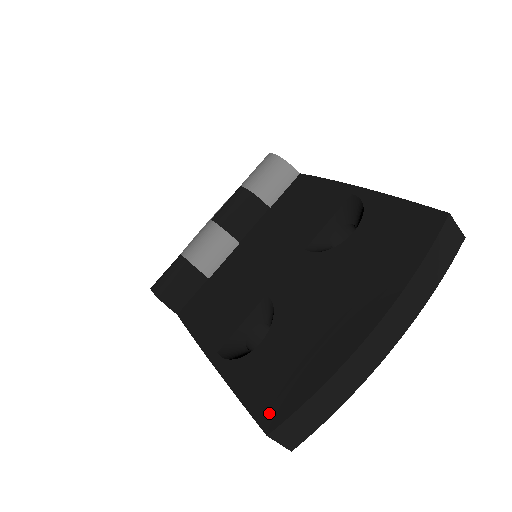
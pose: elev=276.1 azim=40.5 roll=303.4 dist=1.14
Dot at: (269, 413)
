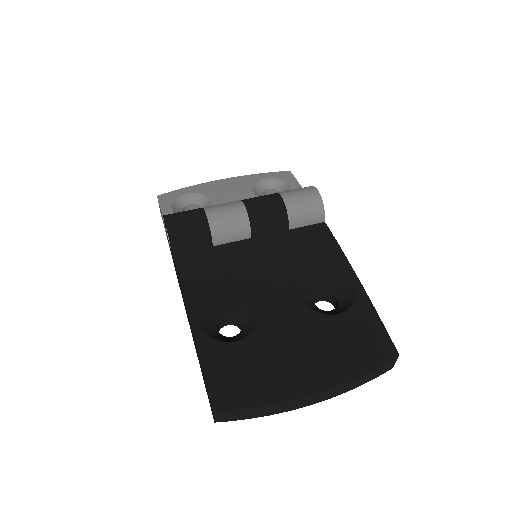
Dot at: (221, 397)
